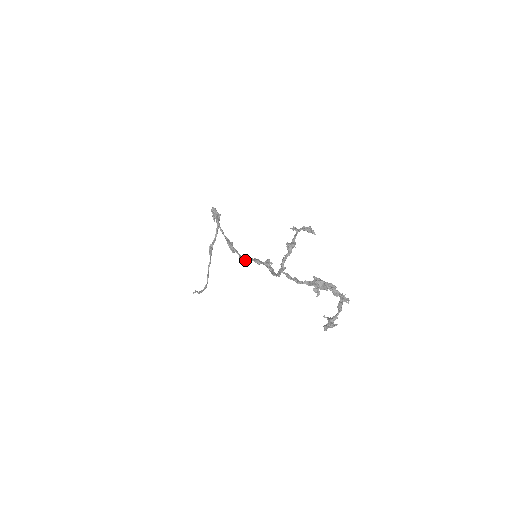
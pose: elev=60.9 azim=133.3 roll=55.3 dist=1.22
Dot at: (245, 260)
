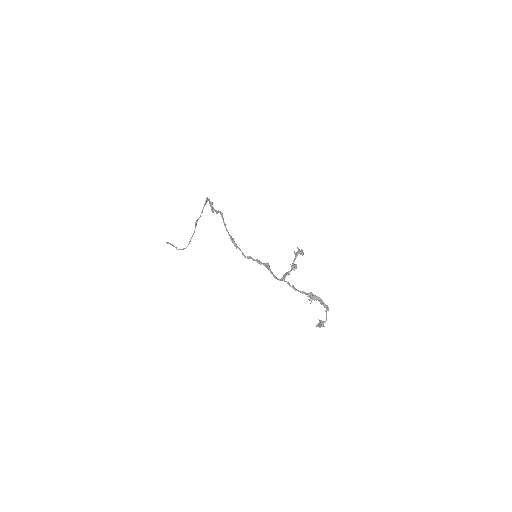
Dot at: (248, 258)
